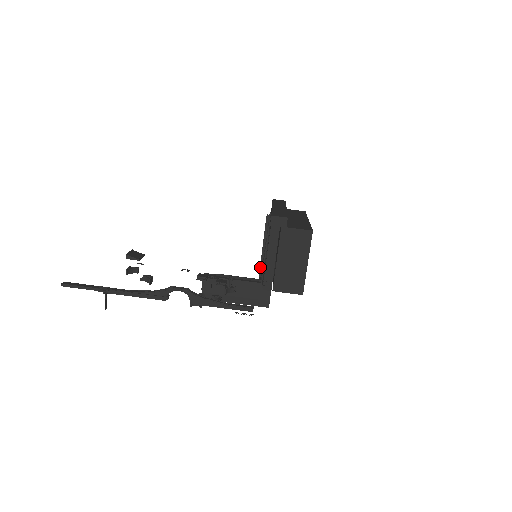
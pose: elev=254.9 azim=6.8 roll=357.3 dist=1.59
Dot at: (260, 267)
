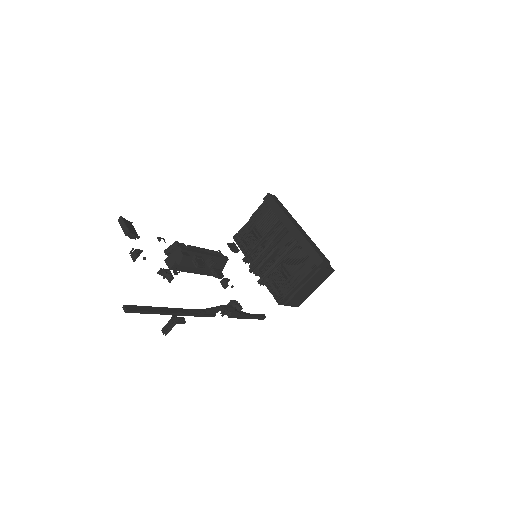
Dot at: (256, 266)
